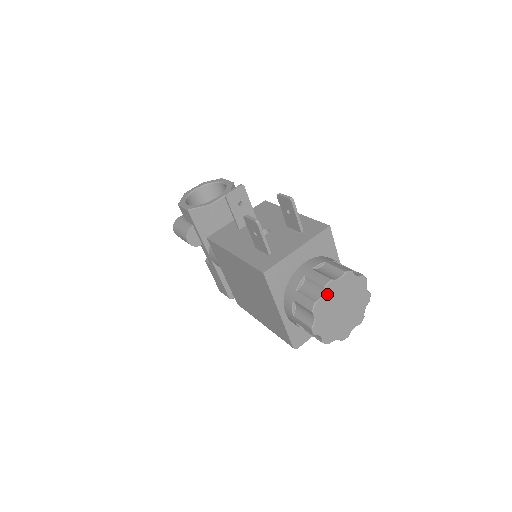
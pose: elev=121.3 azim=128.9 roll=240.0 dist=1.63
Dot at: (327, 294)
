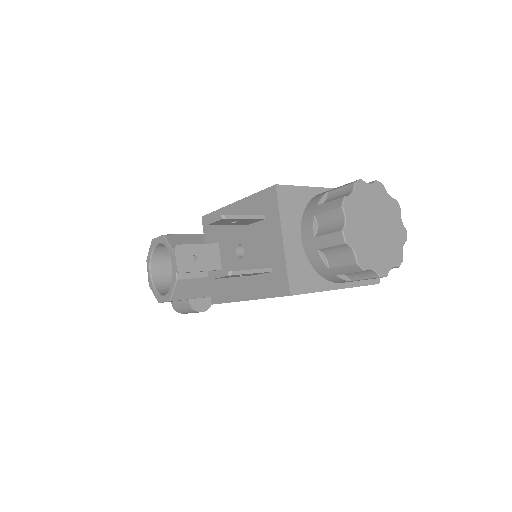
Dot at: (354, 243)
